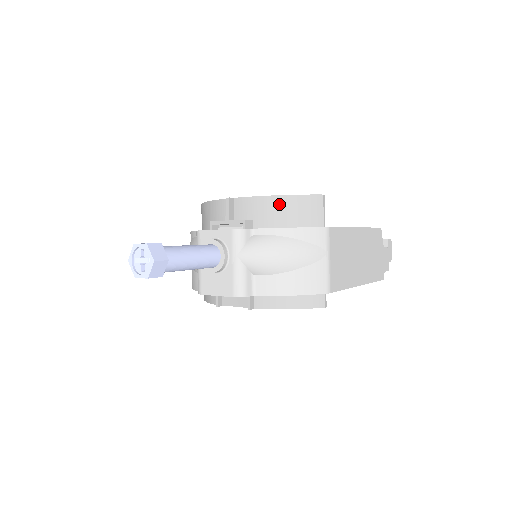
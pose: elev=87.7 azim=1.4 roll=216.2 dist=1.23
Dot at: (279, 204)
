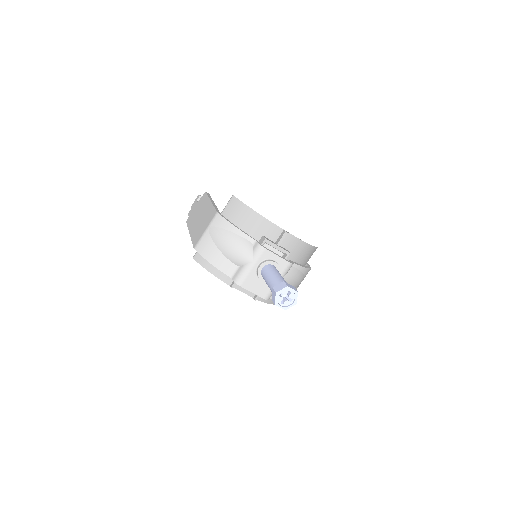
Dot at: (305, 248)
